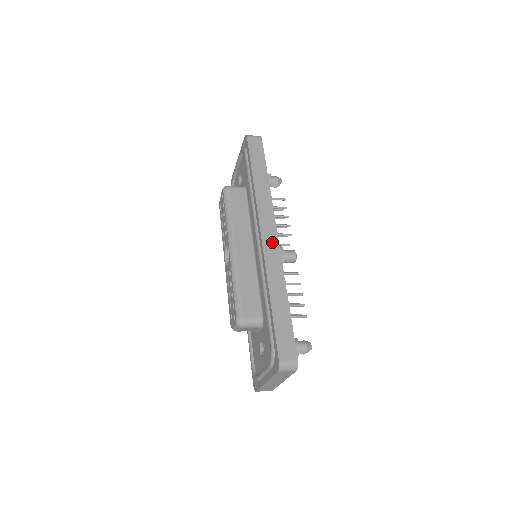
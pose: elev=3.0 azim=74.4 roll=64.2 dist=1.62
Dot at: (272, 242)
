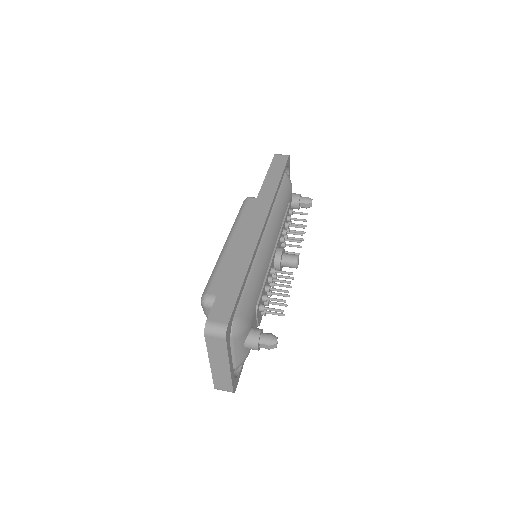
Dot at: (255, 227)
